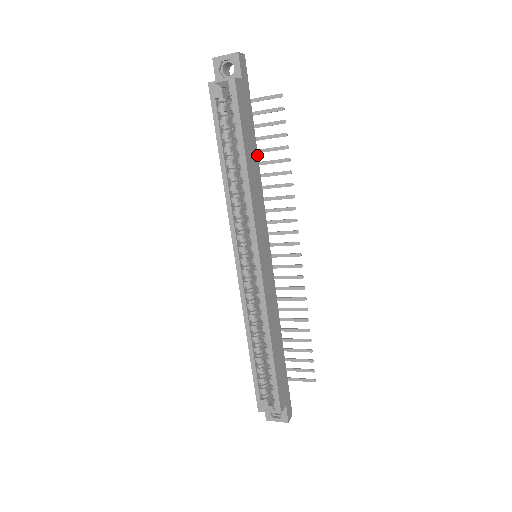
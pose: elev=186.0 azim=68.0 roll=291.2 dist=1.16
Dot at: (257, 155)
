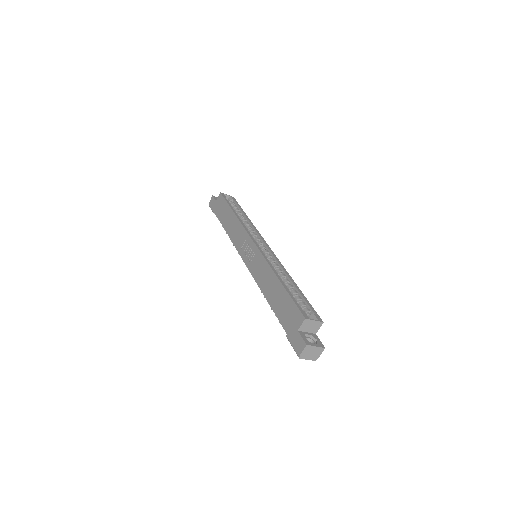
Dot at: occluded
